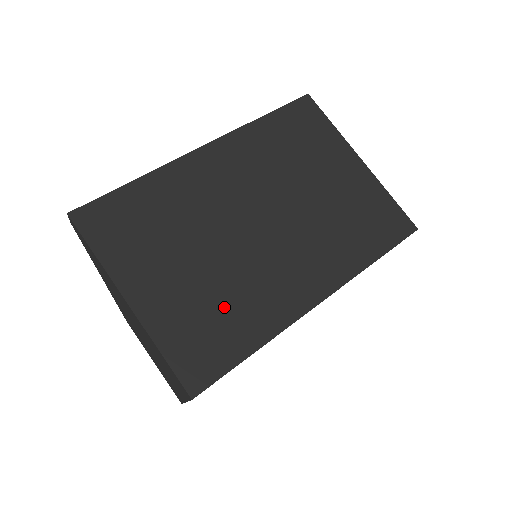
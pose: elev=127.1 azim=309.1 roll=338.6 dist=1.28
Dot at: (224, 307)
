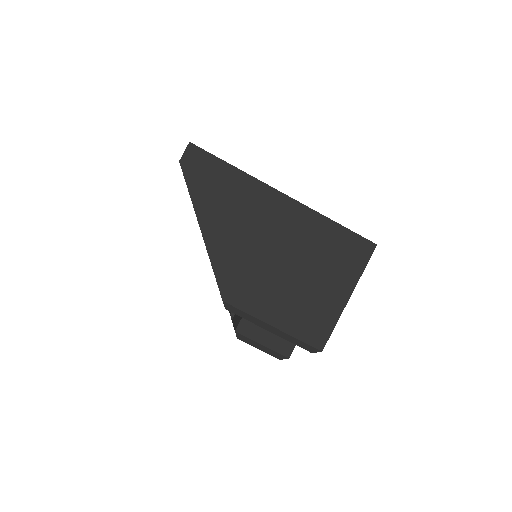
Dot at: occluded
